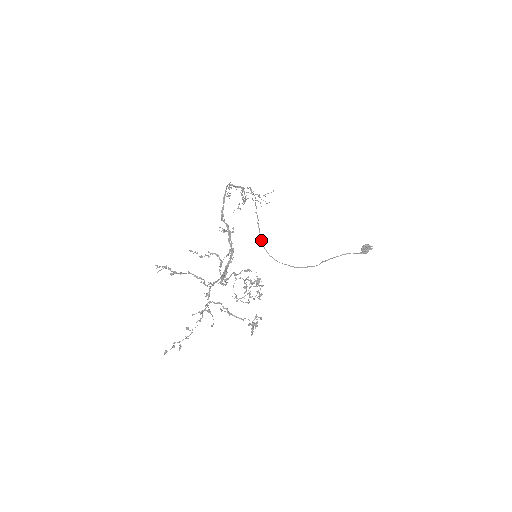
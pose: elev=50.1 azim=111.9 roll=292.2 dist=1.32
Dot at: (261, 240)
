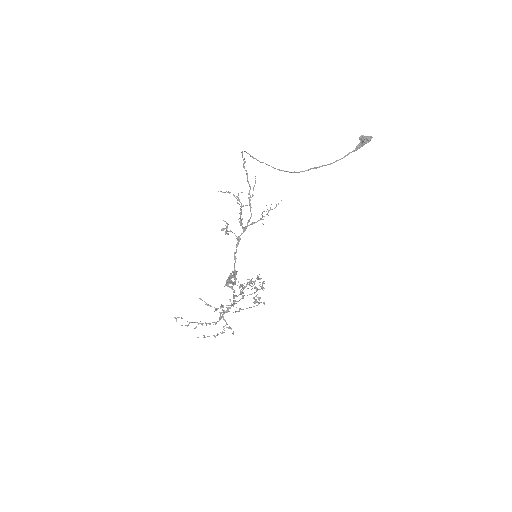
Dot at: (242, 151)
